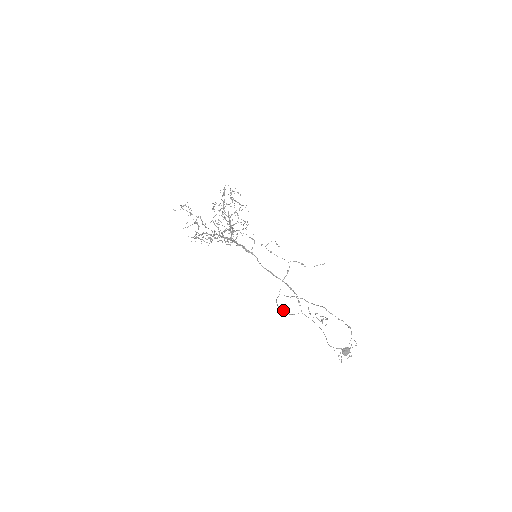
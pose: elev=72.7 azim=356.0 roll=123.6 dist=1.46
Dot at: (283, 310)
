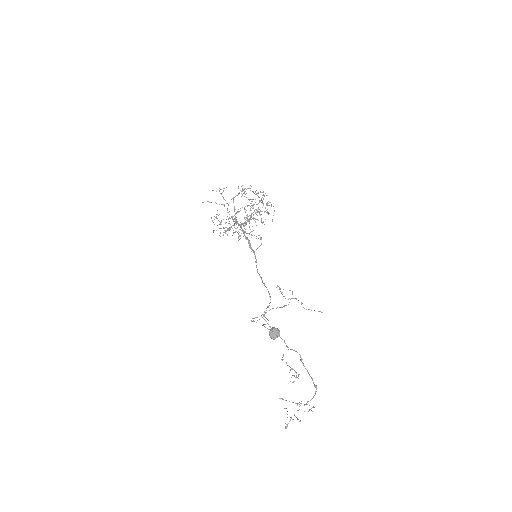
Dot at: (252, 321)
